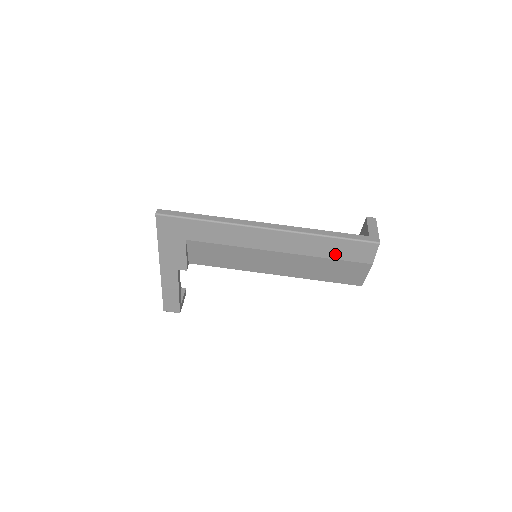
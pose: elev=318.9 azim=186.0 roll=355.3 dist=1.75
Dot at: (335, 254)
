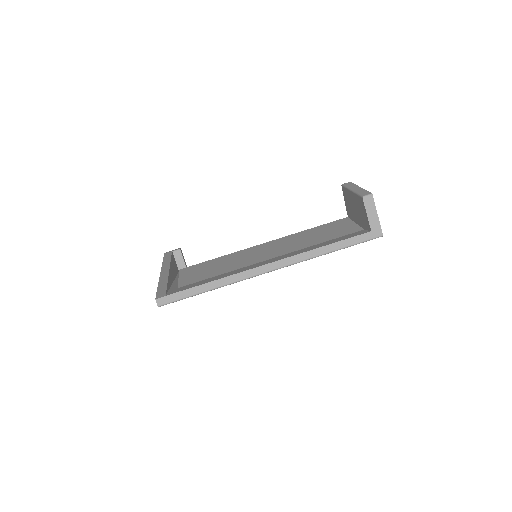
Dot at: occluded
